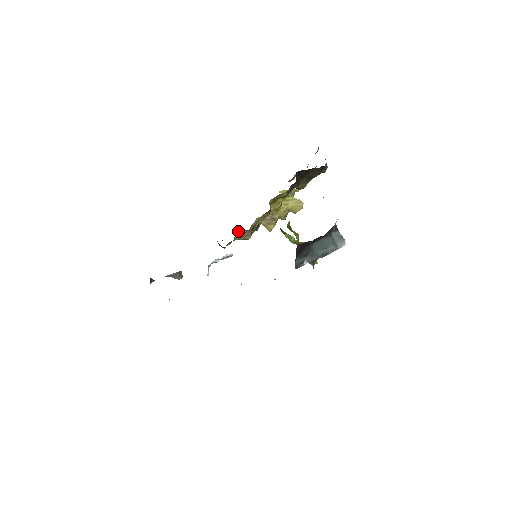
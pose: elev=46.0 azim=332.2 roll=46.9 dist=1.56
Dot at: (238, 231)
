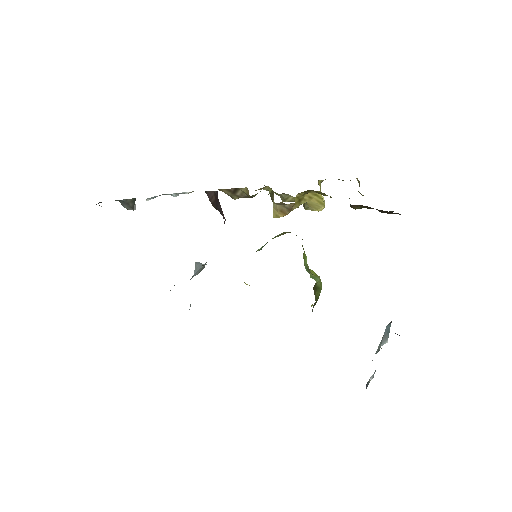
Dot at: (237, 188)
